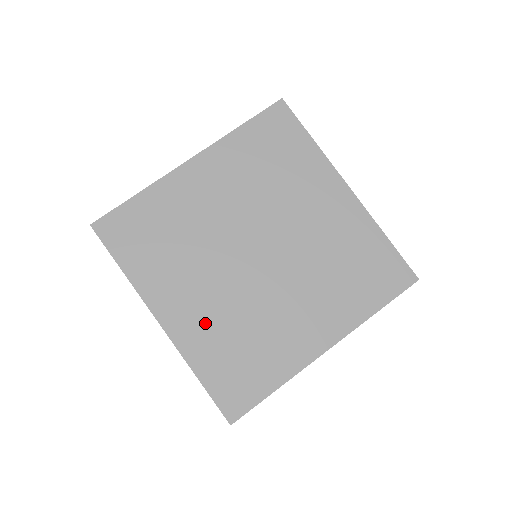
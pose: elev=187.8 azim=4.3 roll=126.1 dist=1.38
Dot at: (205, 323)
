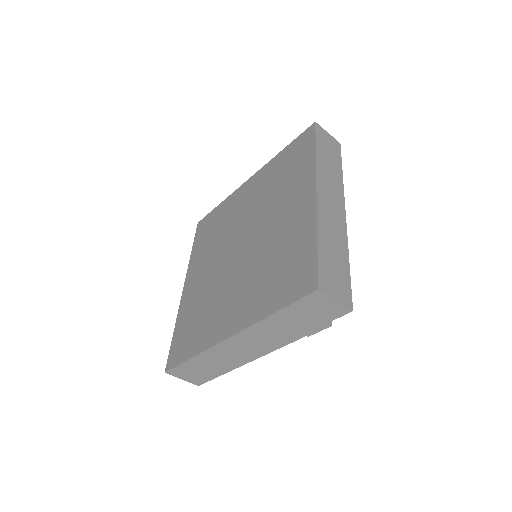
Dot at: (249, 297)
